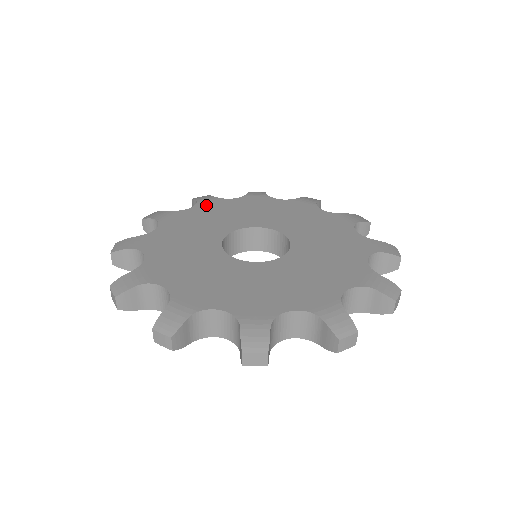
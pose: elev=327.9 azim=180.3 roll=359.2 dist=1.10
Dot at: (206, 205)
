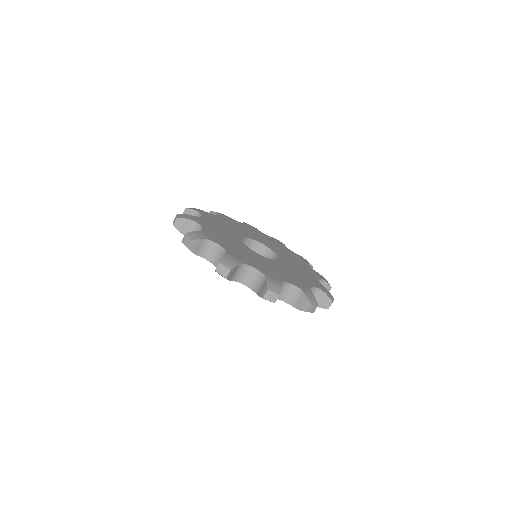
Dot at: (248, 226)
